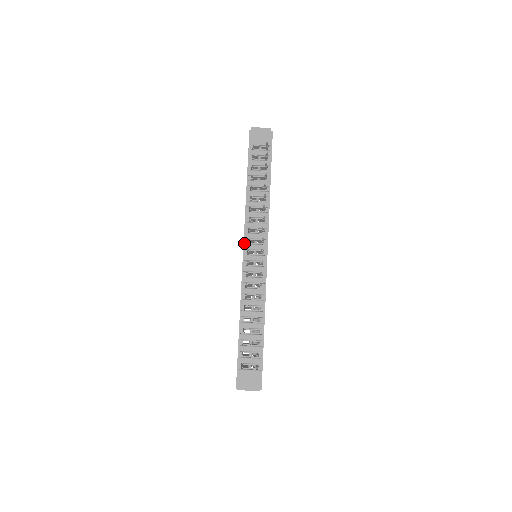
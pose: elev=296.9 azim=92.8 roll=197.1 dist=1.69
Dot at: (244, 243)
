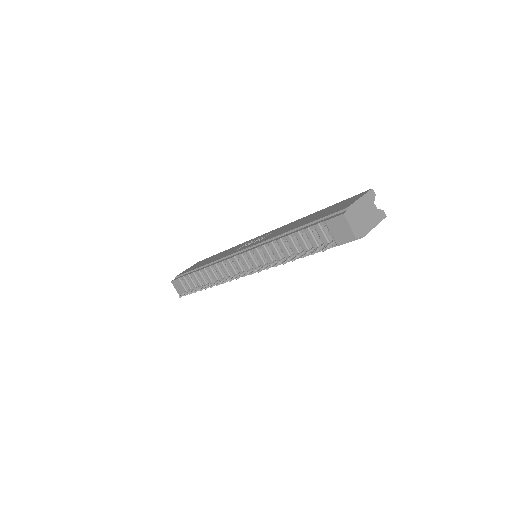
Dot at: (247, 249)
